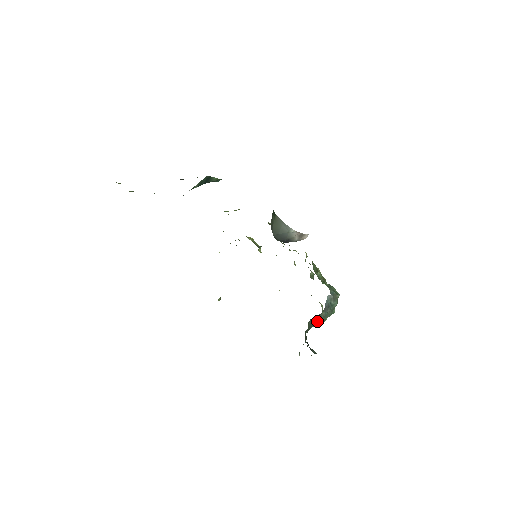
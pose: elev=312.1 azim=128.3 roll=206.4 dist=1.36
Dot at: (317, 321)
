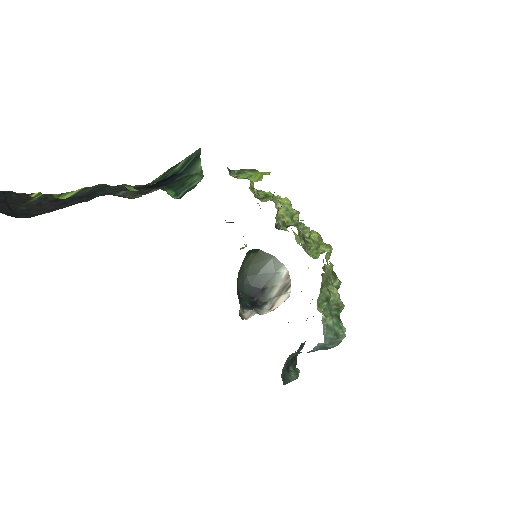
Dot at: (307, 352)
